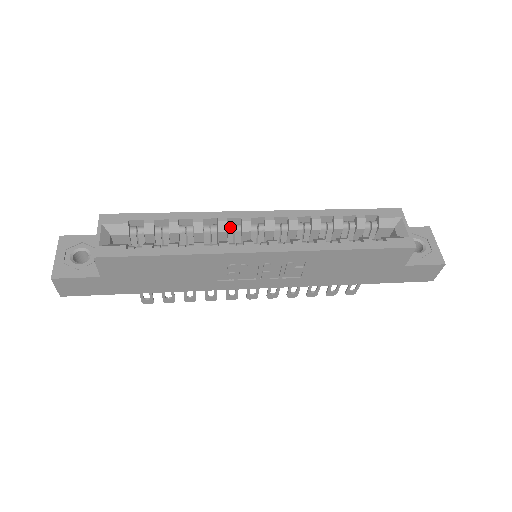
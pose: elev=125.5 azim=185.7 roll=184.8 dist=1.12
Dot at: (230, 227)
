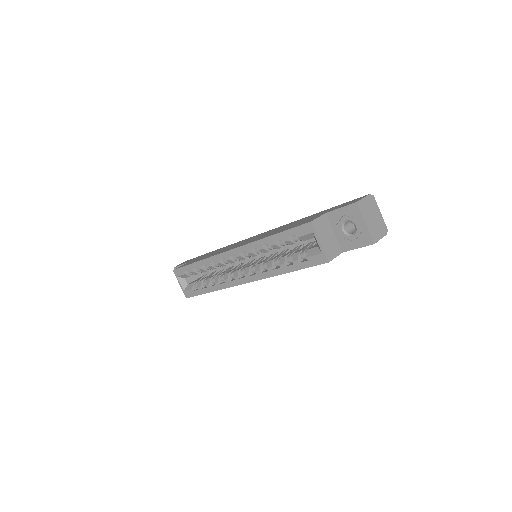
Dot at: (225, 262)
